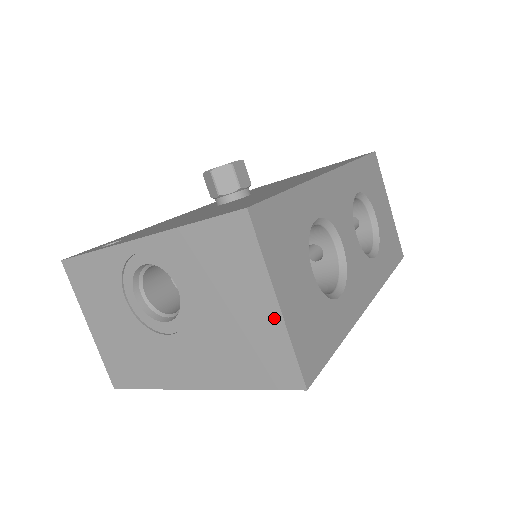
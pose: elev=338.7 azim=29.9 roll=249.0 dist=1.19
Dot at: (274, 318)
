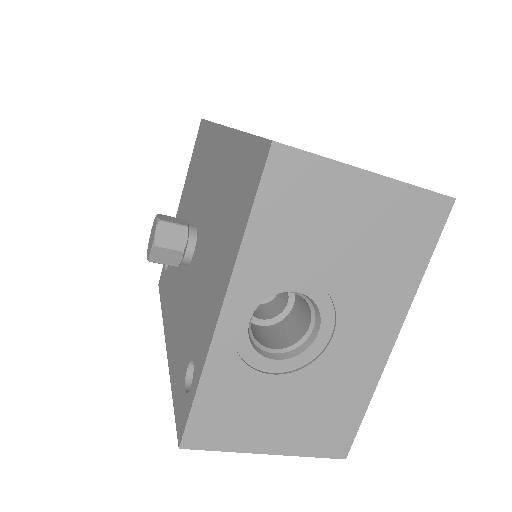
Dot at: (382, 188)
